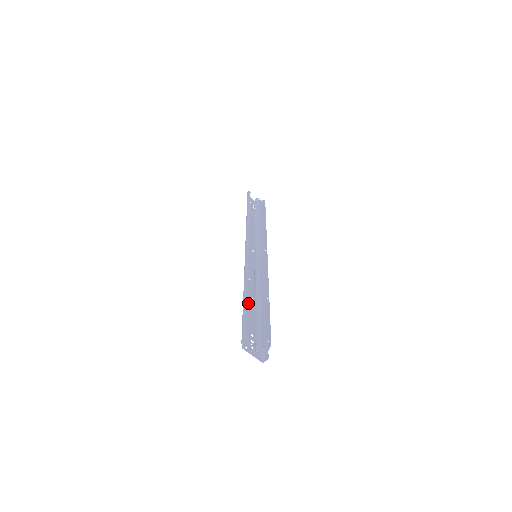
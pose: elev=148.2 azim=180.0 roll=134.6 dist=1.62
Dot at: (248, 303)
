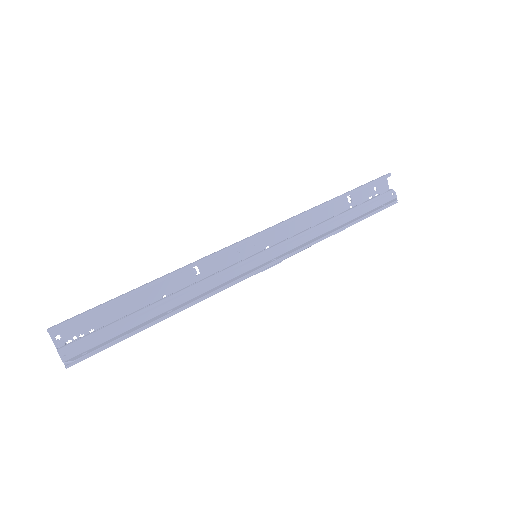
Dot at: (145, 297)
